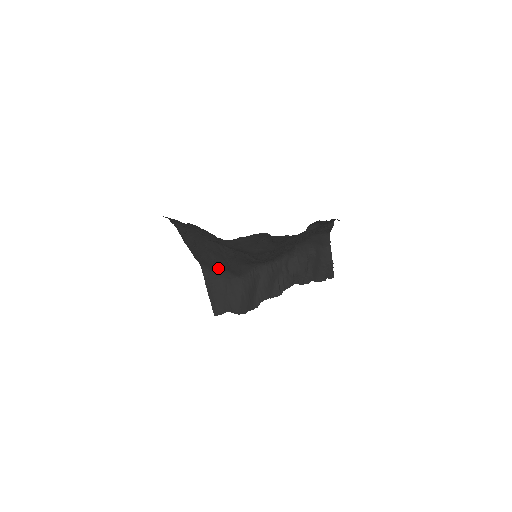
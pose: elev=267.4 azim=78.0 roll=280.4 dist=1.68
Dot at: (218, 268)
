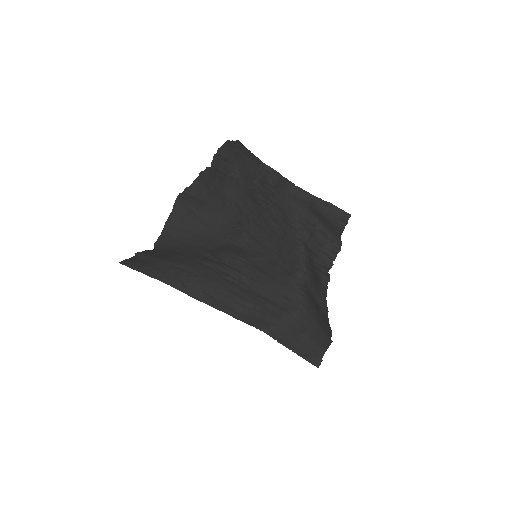
Dot at: (275, 318)
